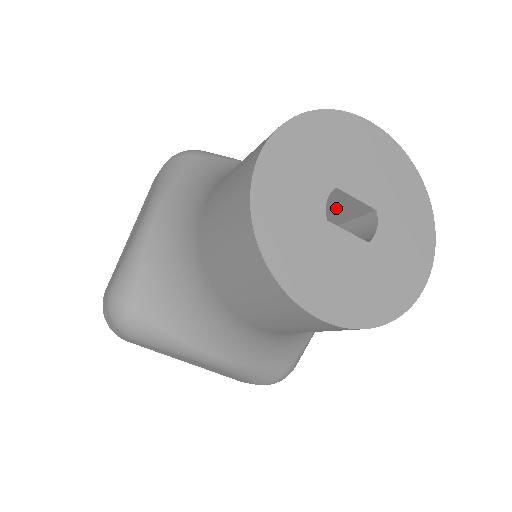
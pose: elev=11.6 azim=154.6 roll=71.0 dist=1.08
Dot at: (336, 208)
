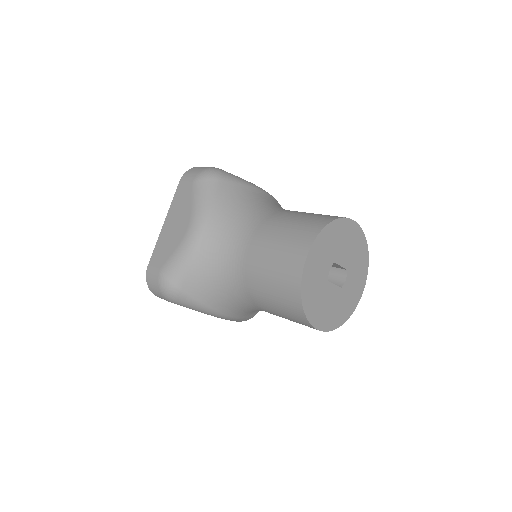
Dot at: occluded
